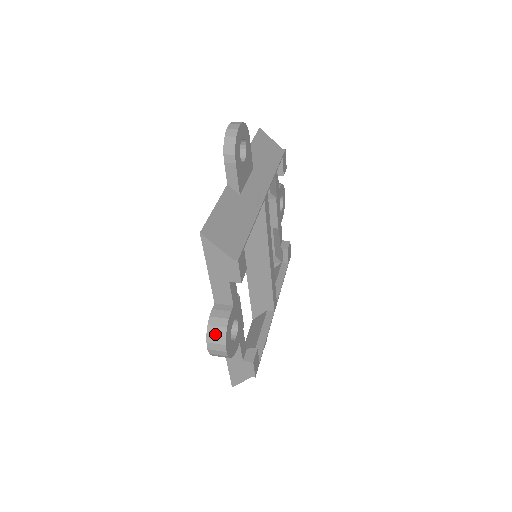
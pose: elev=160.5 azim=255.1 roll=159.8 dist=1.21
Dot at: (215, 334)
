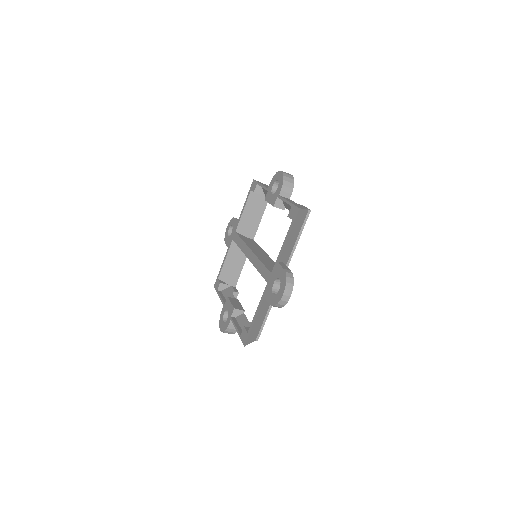
Dot at: occluded
